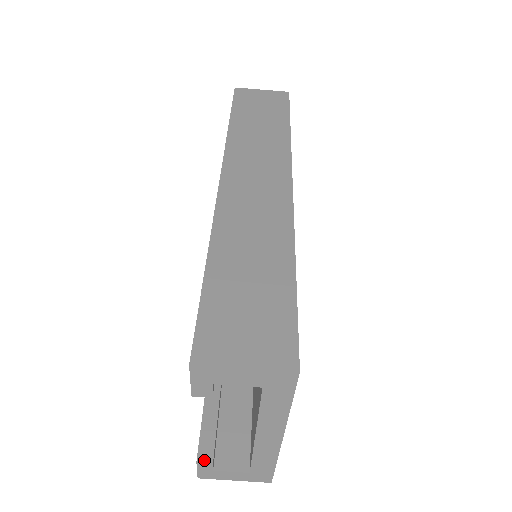
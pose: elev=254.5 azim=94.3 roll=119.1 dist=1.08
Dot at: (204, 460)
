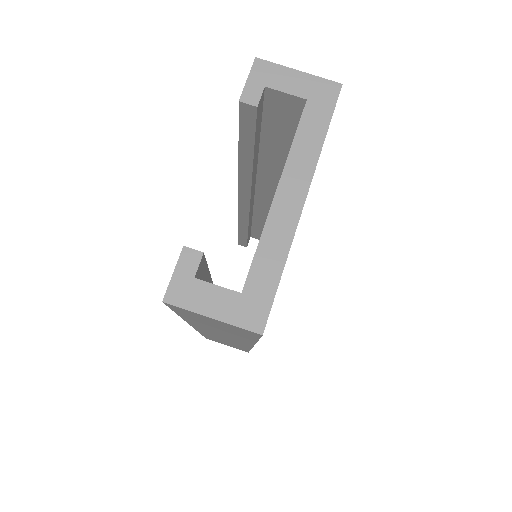
Dot at: (193, 249)
